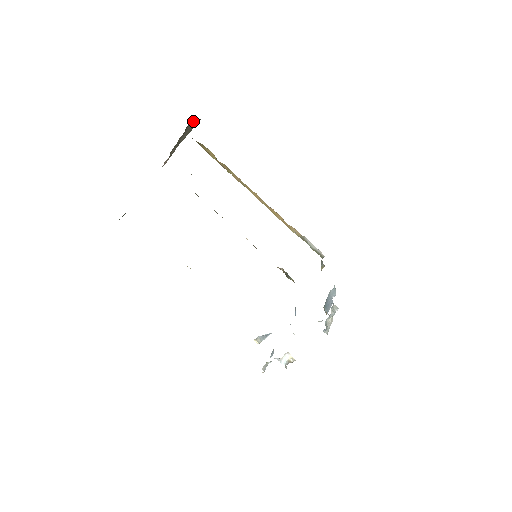
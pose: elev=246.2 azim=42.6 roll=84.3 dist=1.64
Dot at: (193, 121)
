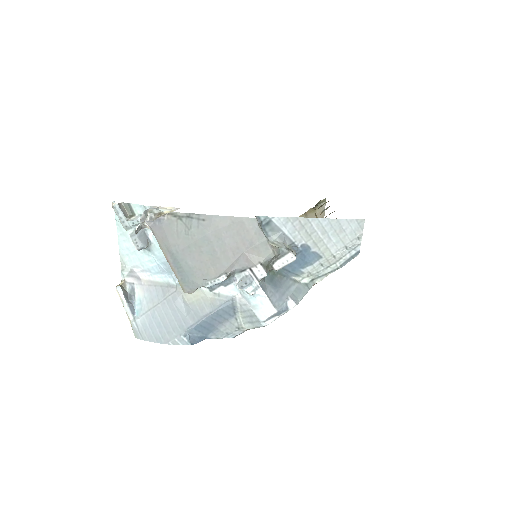
Dot at: occluded
